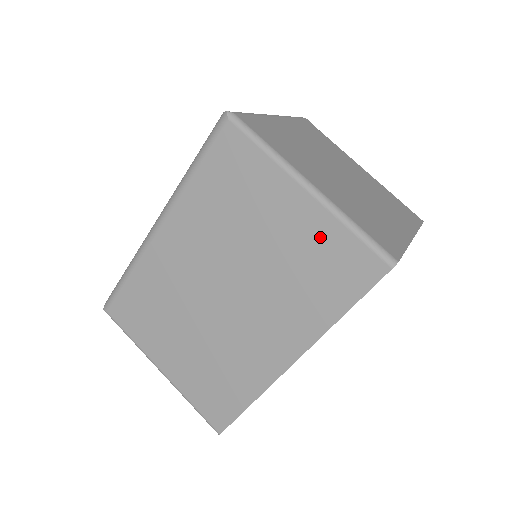
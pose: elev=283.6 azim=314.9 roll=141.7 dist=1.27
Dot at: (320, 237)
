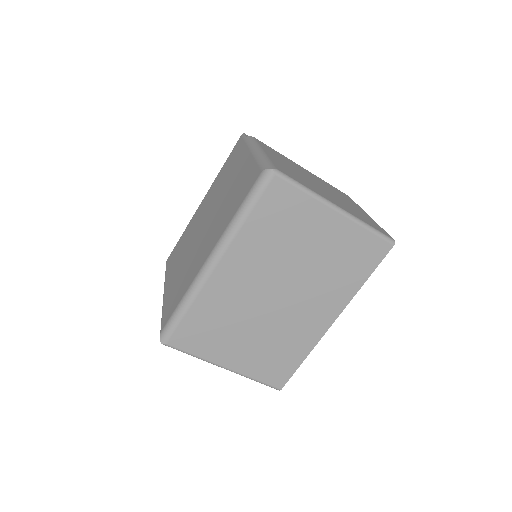
Dot at: (348, 239)
